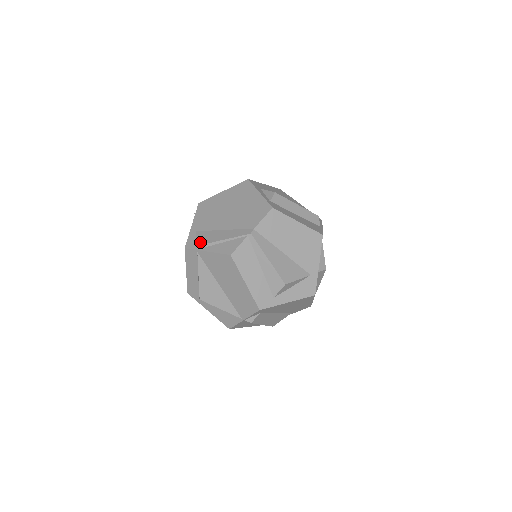
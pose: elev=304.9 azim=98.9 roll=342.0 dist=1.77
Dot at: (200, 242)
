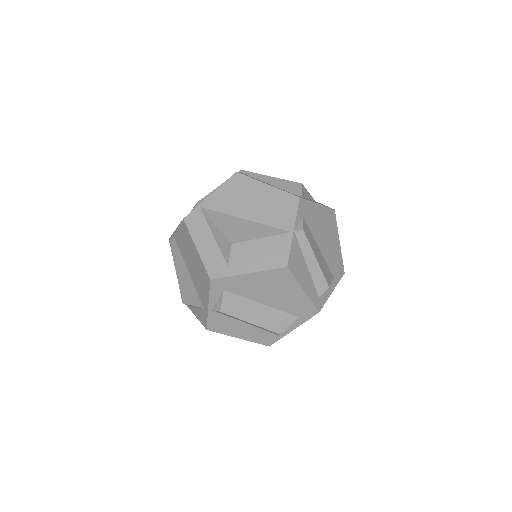
Dot at: occluded
